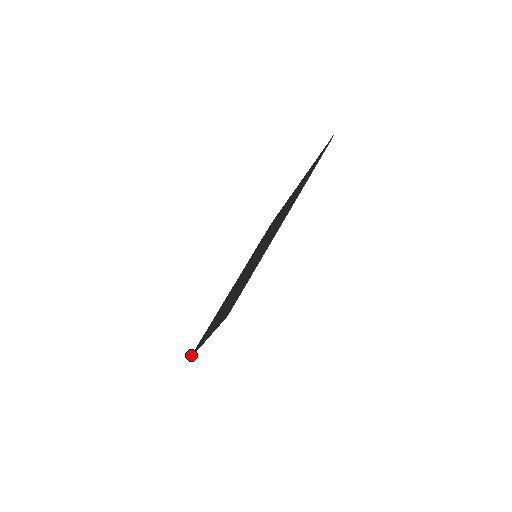
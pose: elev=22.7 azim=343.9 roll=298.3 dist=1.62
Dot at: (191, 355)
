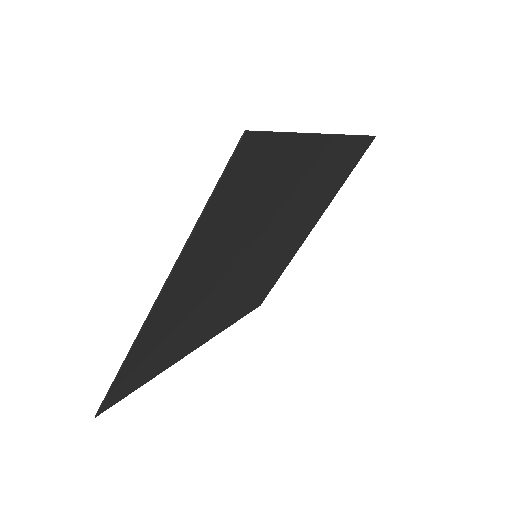
Dot at: (100, 410)
